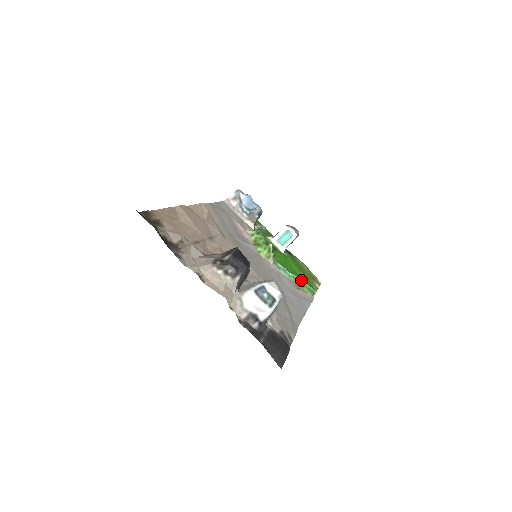
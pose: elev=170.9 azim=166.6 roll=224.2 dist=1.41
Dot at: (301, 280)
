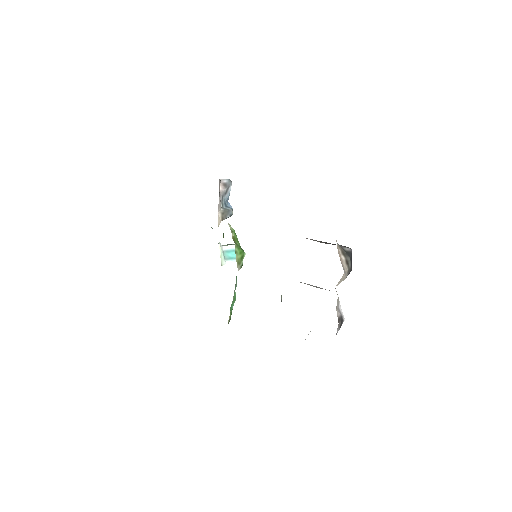
Dot at: occluded
